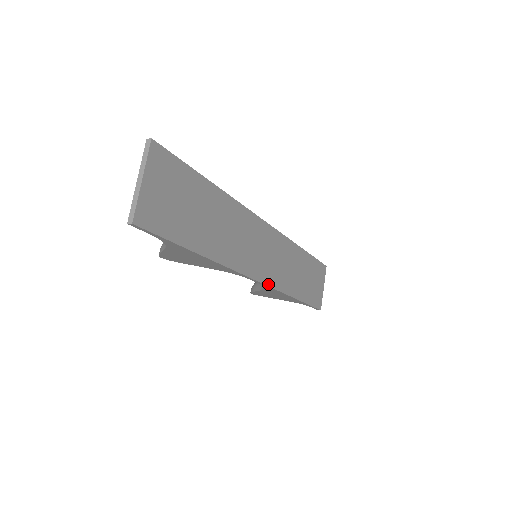
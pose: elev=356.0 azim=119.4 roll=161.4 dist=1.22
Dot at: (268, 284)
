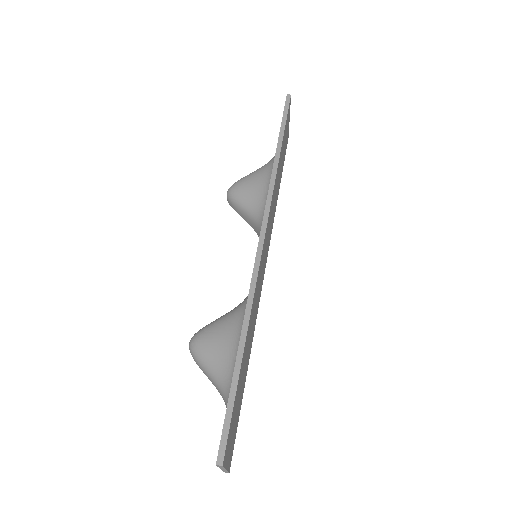
Dot at: occluded
